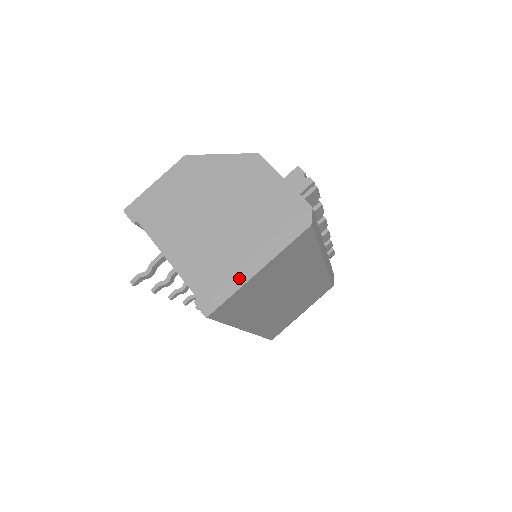
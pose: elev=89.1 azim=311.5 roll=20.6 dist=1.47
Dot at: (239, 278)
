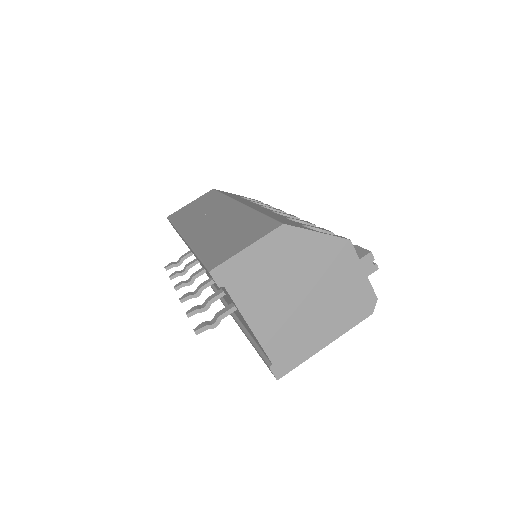
Dot at: (310, 350)
